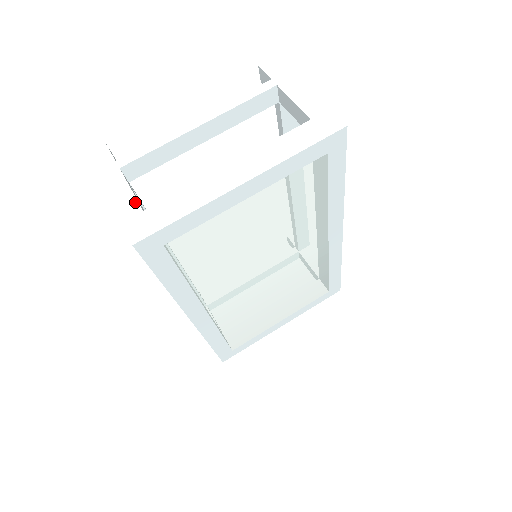
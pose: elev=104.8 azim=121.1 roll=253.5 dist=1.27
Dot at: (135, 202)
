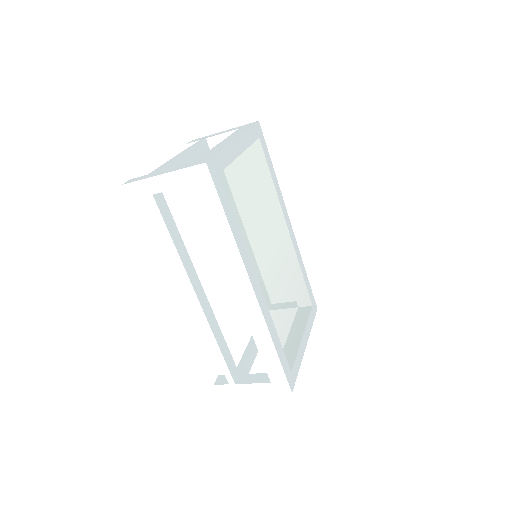
Dot at: (184, 165)
